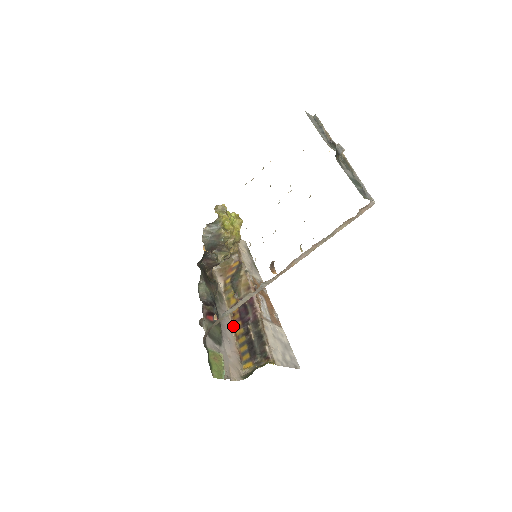
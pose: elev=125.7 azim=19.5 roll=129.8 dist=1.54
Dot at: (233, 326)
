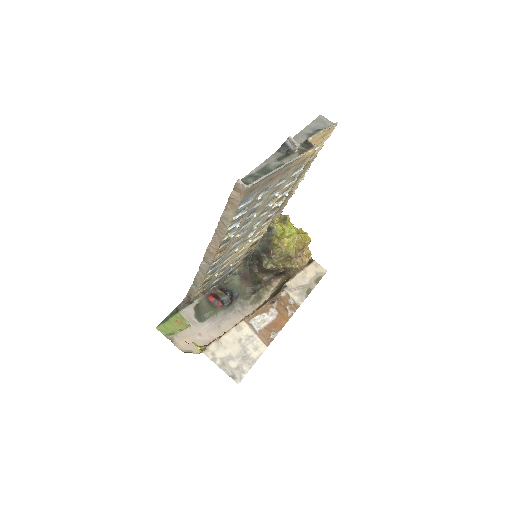
Dot at: occluded
